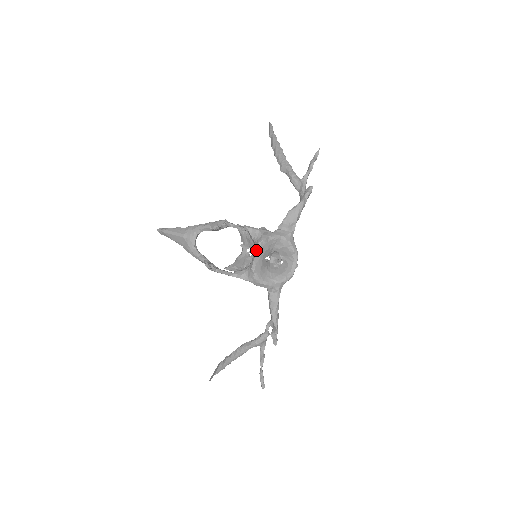
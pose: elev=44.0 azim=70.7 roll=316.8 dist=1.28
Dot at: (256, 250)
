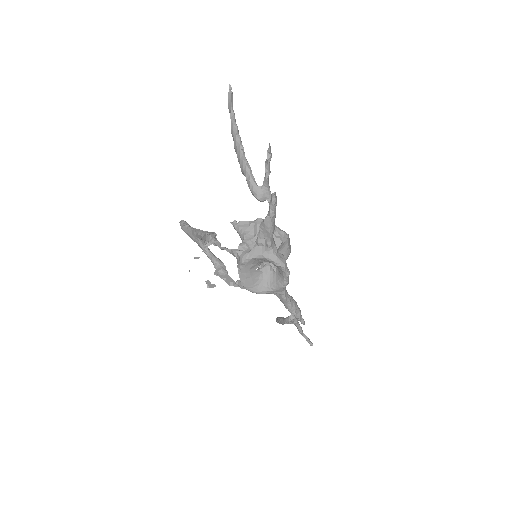
Dot at: (238, 273)
